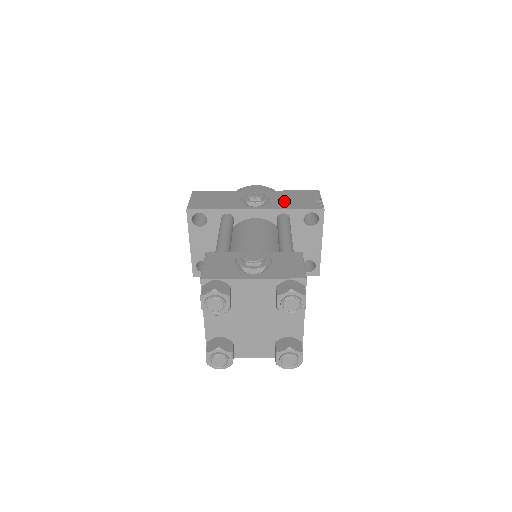
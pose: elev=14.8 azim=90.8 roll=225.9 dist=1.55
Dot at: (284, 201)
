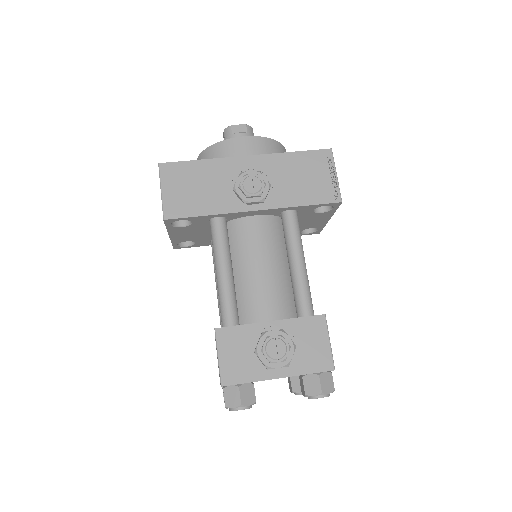
Dot at: (289, 186)
